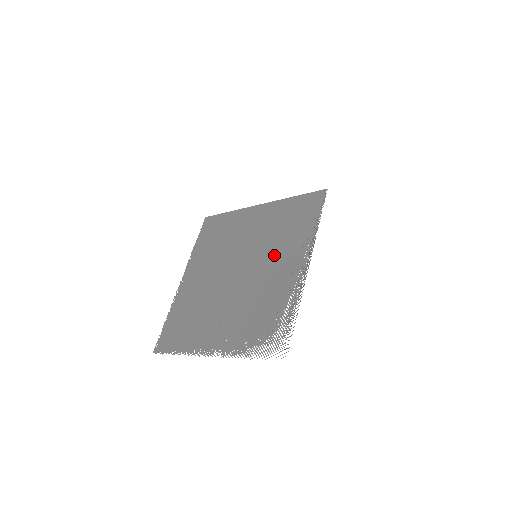
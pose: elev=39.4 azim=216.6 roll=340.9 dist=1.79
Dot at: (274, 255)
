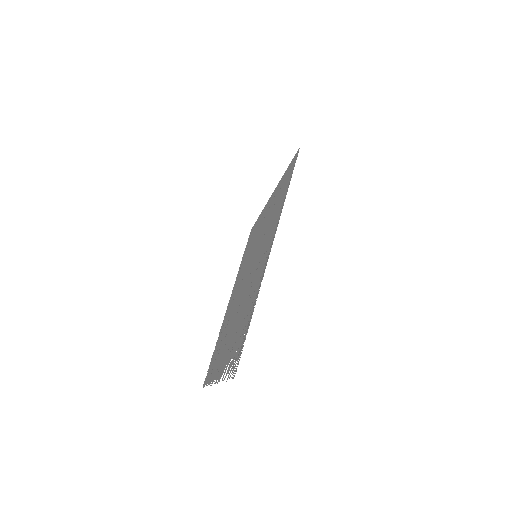
Dot at: (261, 249)
